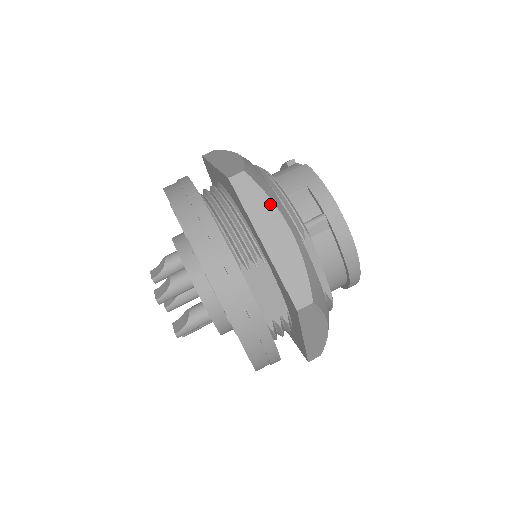
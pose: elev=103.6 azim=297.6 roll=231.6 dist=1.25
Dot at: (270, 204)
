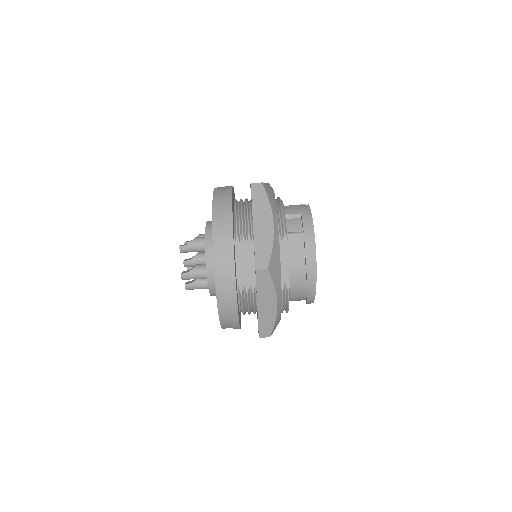
Dot at: (268, 205)
